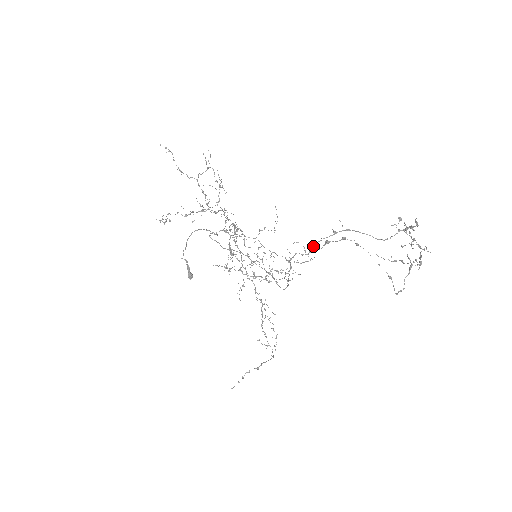
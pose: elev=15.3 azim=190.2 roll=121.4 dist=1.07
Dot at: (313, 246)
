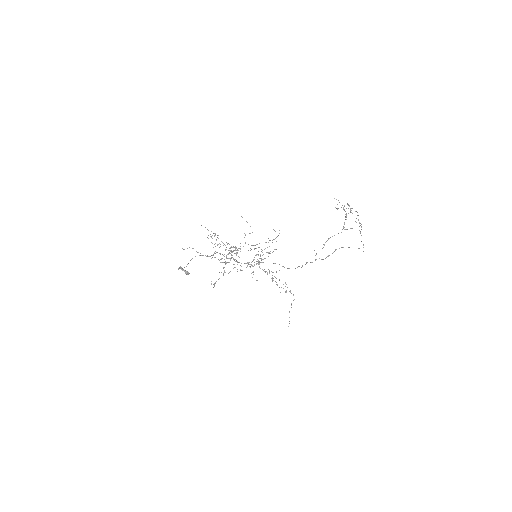
Dot at: occluded
